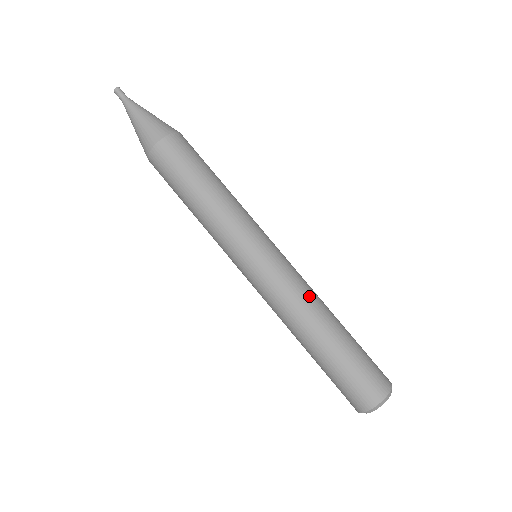
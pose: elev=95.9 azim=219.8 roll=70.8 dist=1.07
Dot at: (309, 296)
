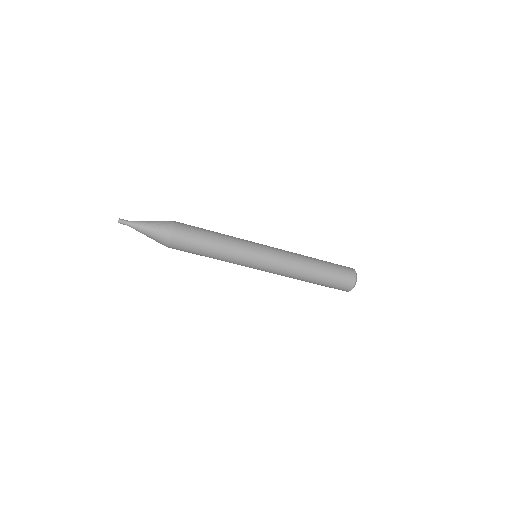
Dot at: (291, 274)
